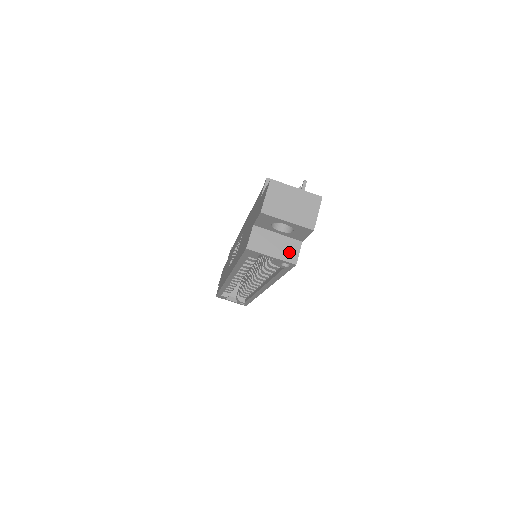
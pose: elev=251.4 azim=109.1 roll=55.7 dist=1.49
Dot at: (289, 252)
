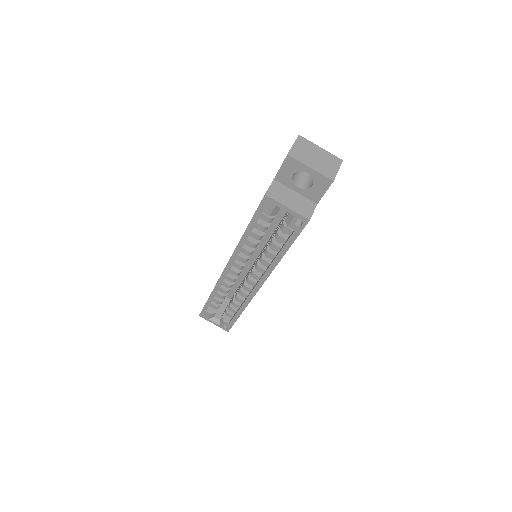
Dot at: (304, 208)
